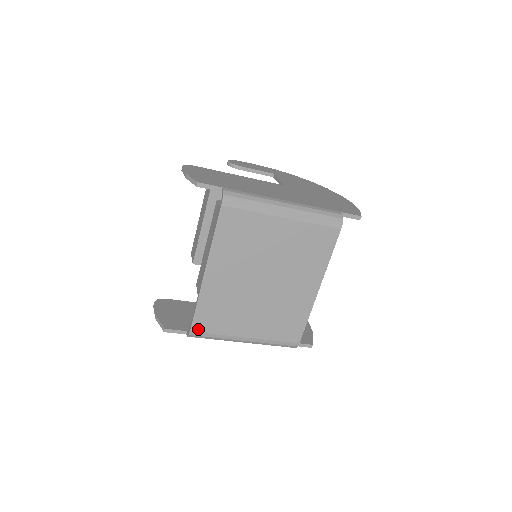
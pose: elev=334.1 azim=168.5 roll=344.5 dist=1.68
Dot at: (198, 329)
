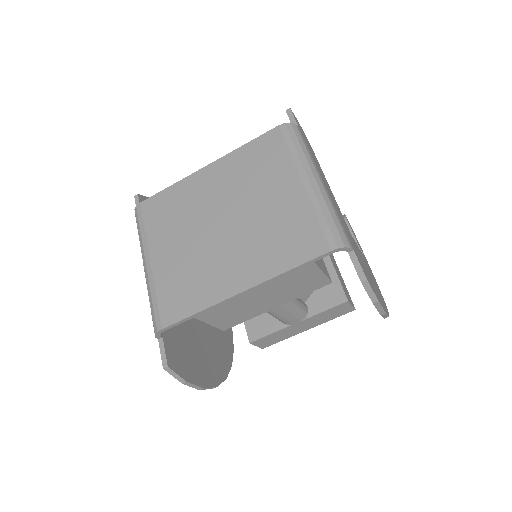
Dot at: (145, 208)
